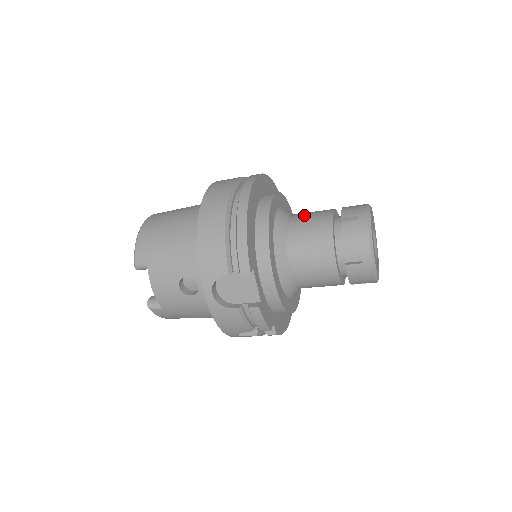
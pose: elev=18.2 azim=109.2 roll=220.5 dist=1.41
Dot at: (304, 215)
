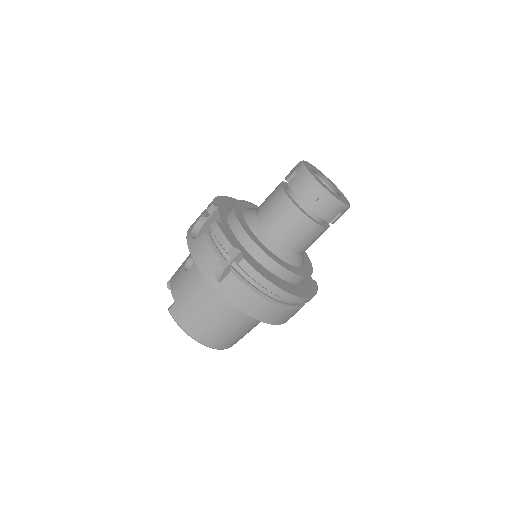
Dot at: occluded
